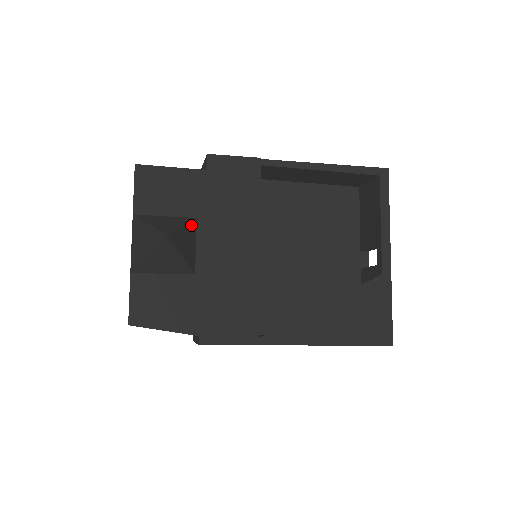
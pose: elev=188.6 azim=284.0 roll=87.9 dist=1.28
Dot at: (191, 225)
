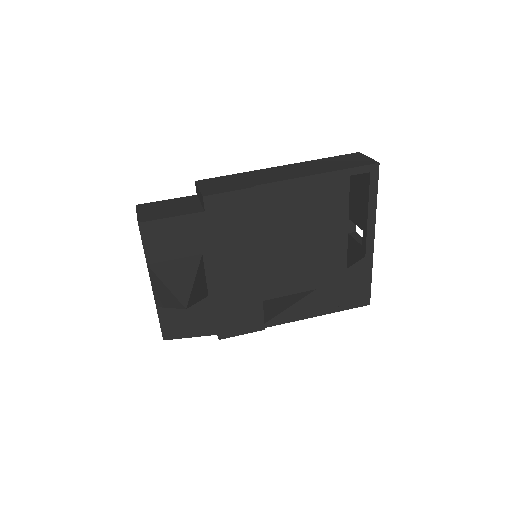
Dot at: (199, 267)
